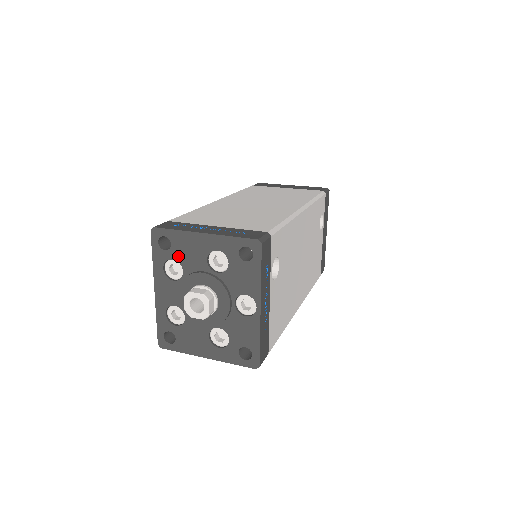
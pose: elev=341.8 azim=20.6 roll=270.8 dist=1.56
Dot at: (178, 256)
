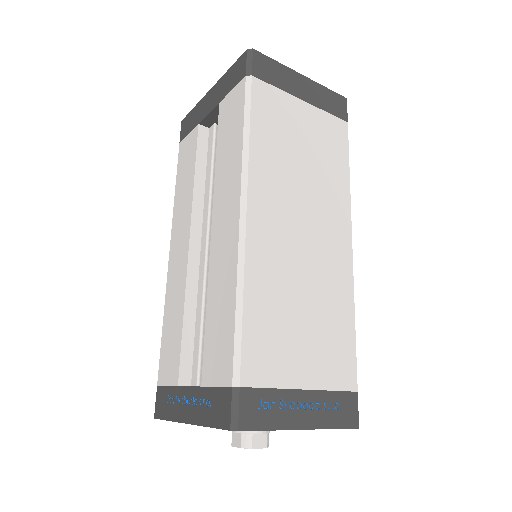
Dot at: occluded
